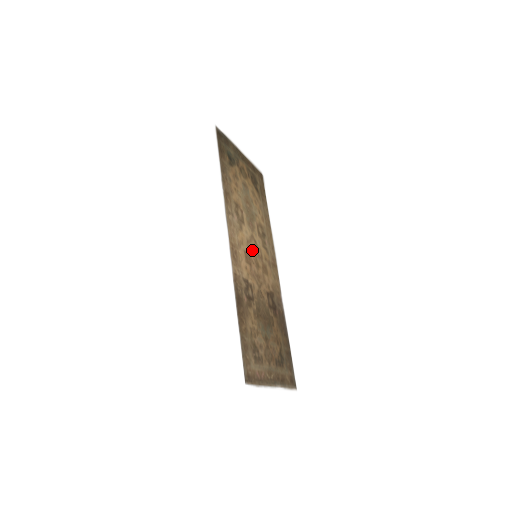
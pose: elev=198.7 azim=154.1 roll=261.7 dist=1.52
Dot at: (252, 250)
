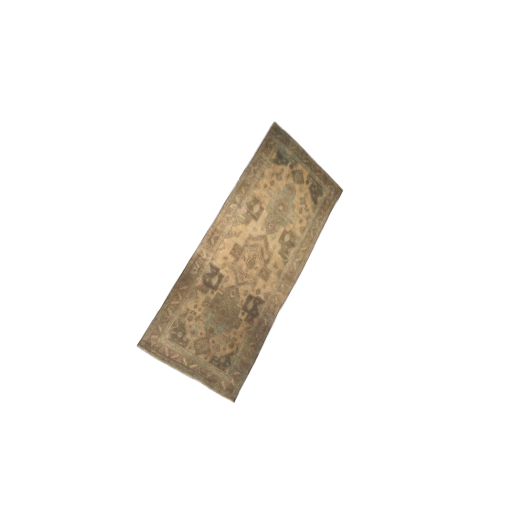
Dot at: (253, 248)
